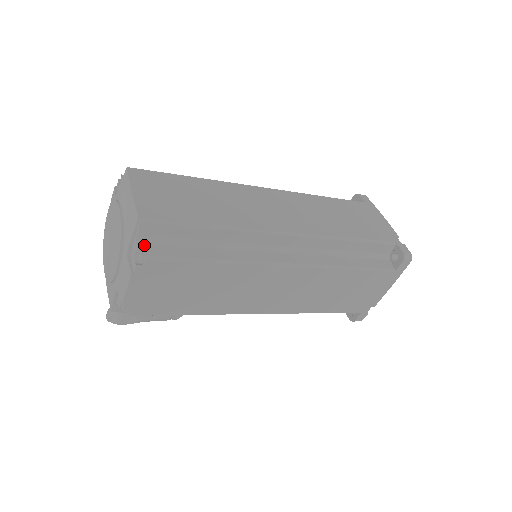
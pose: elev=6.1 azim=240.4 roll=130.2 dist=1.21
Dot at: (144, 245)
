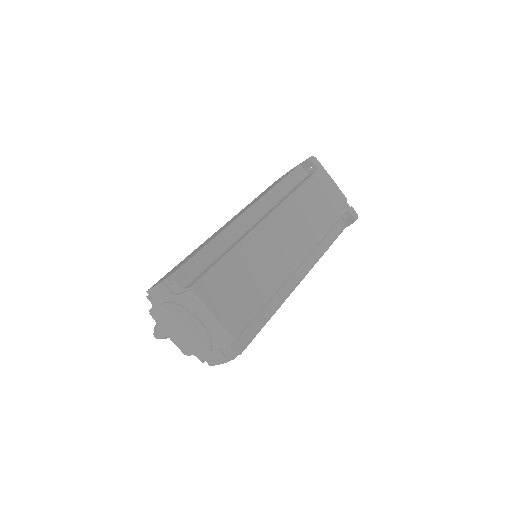
Dot at: (235, 345)
